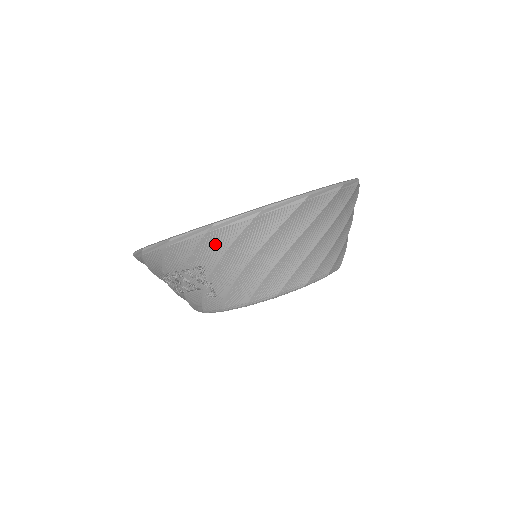
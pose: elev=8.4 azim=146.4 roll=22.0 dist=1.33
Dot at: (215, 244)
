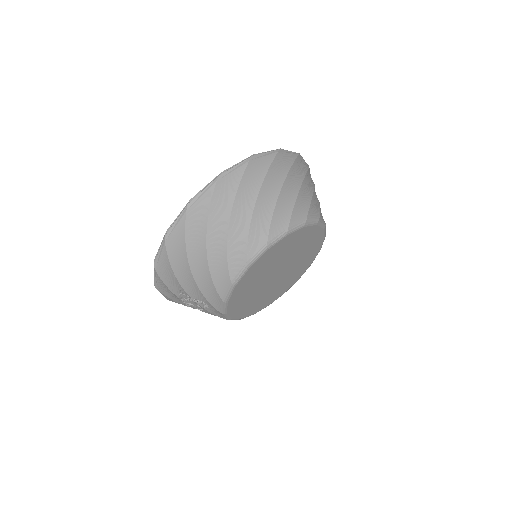
Dot at: (167, 273)
